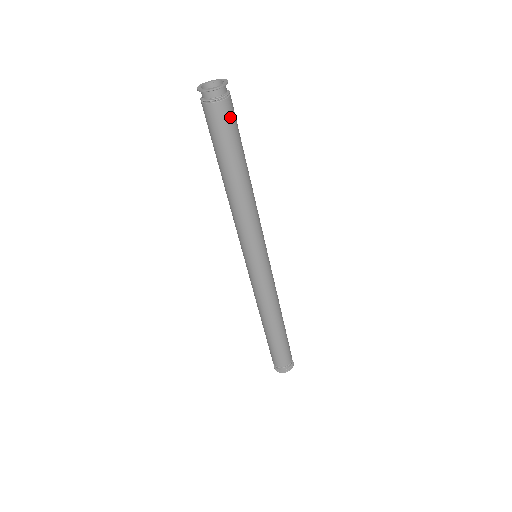
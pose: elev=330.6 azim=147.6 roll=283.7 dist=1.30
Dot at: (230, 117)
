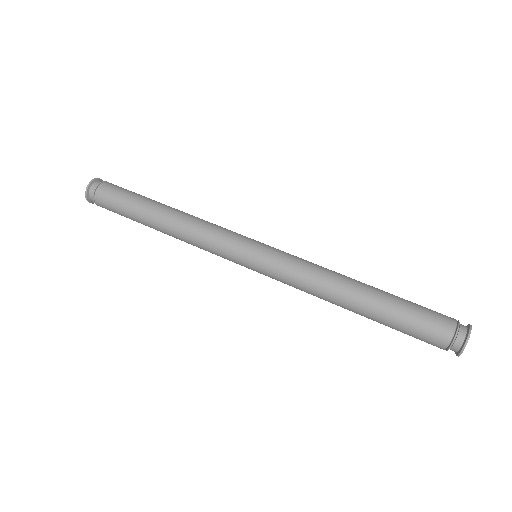
Dot at: (112, 191)
